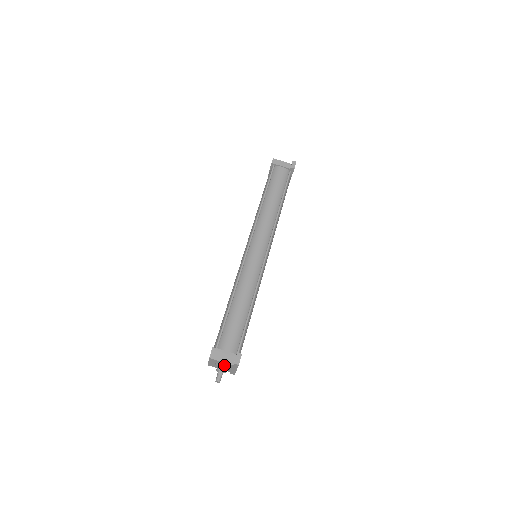
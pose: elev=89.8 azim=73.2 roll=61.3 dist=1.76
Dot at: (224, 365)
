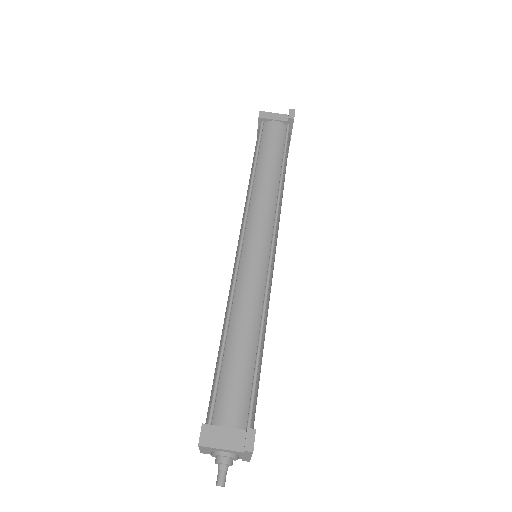
Dot at: (227, 453)
